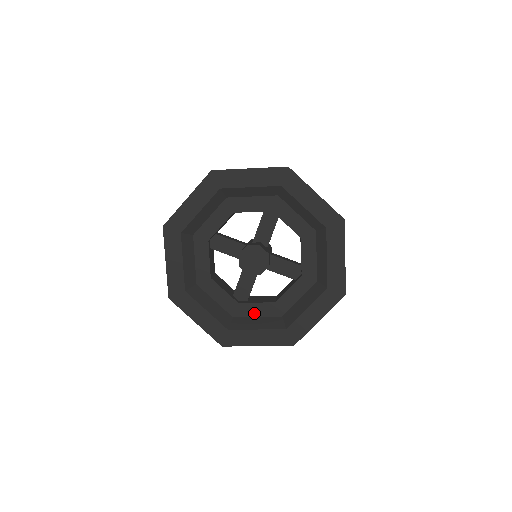
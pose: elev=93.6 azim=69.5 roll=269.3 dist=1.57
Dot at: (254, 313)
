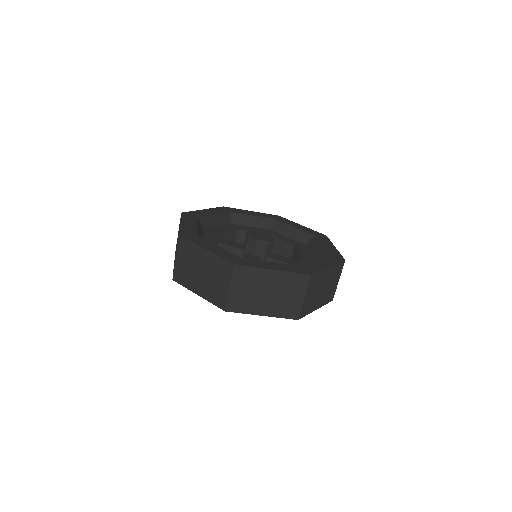
Dot at: occluded
